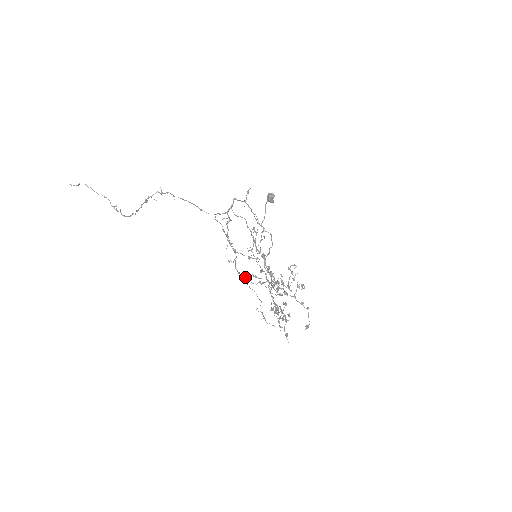
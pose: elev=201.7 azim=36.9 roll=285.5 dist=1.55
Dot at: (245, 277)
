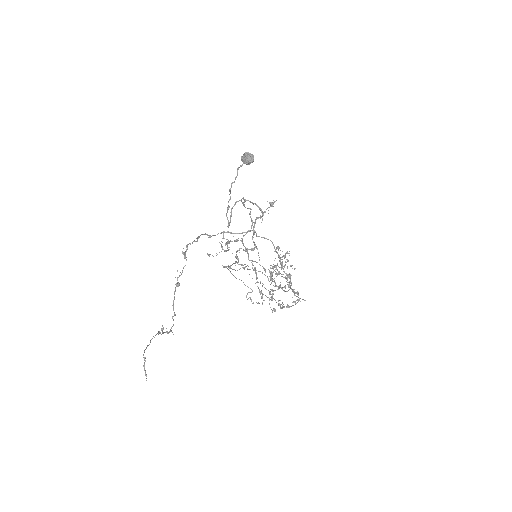
Dot at: occluded
